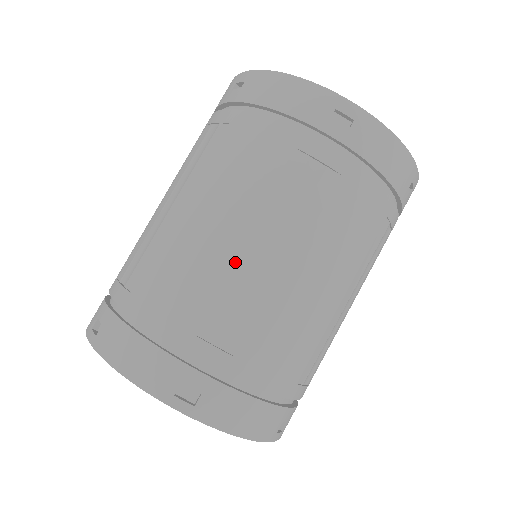
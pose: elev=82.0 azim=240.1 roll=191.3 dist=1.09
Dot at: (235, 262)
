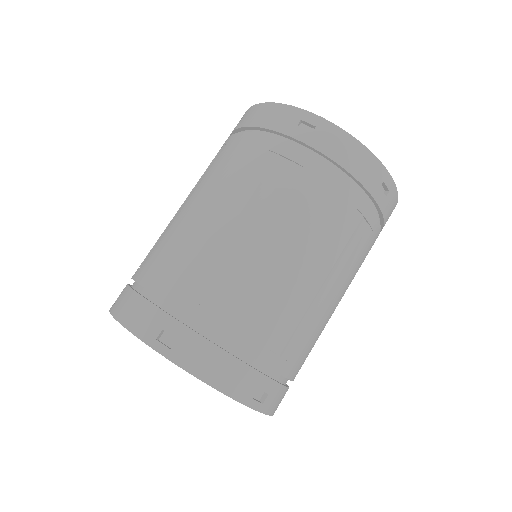
Dot at: (214, 235)
